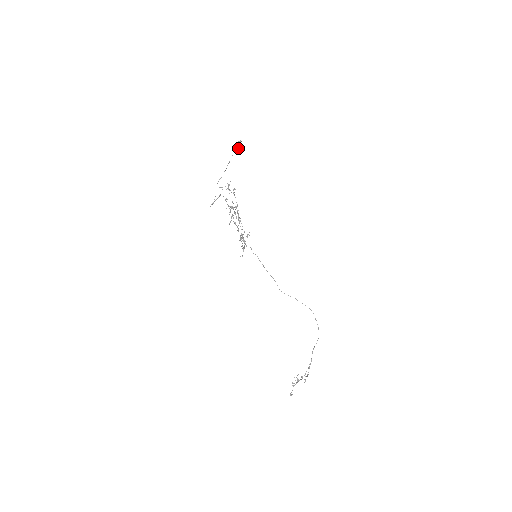
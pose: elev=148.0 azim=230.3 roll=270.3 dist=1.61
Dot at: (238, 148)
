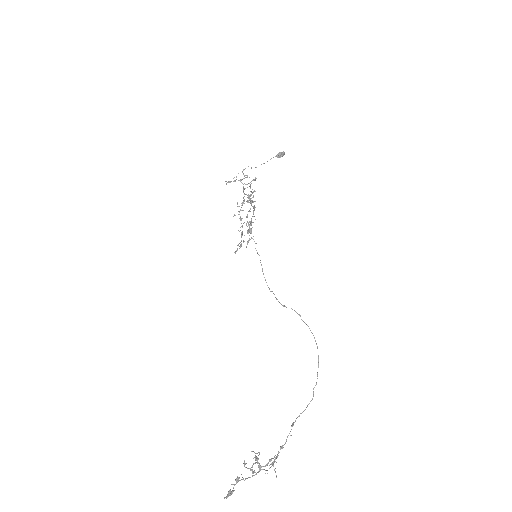
Dot at: (279, 157)
